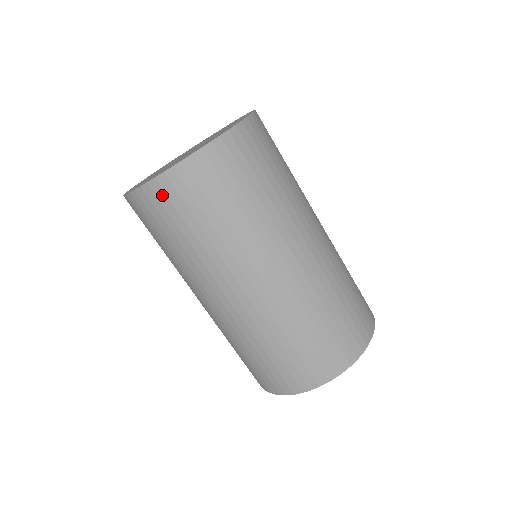
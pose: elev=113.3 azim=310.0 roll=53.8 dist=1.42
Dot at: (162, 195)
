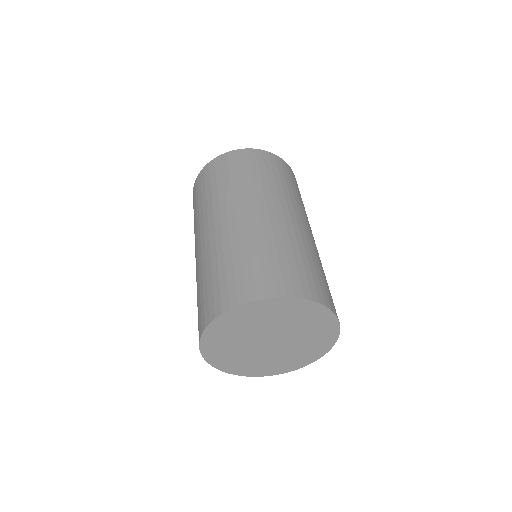
Dot at: (207, 171)
